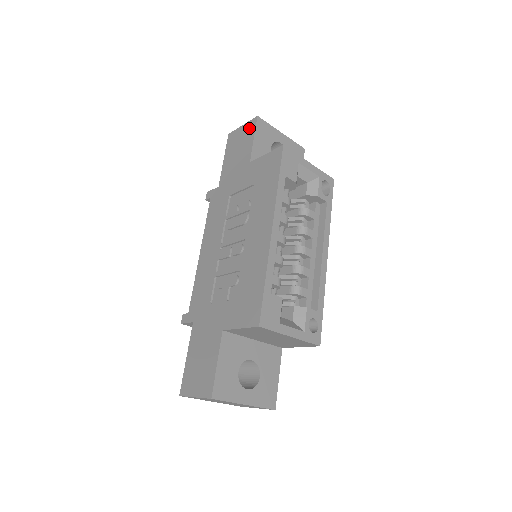
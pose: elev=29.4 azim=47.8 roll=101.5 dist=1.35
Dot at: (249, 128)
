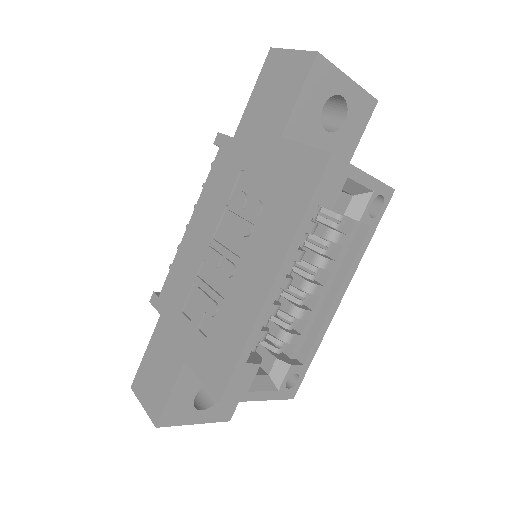
Dot at: (299, 66)
